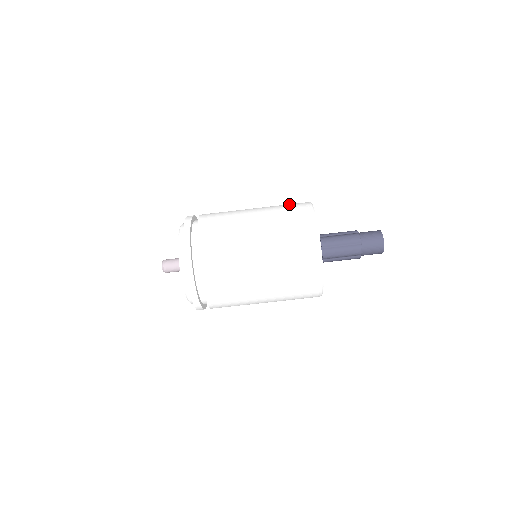
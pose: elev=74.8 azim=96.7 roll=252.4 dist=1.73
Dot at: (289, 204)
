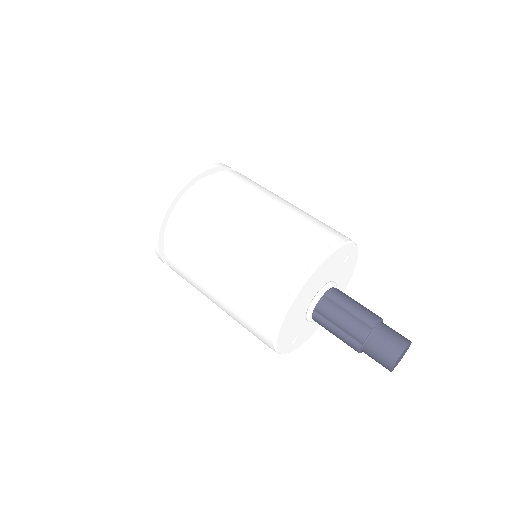
Dot at: occluded
